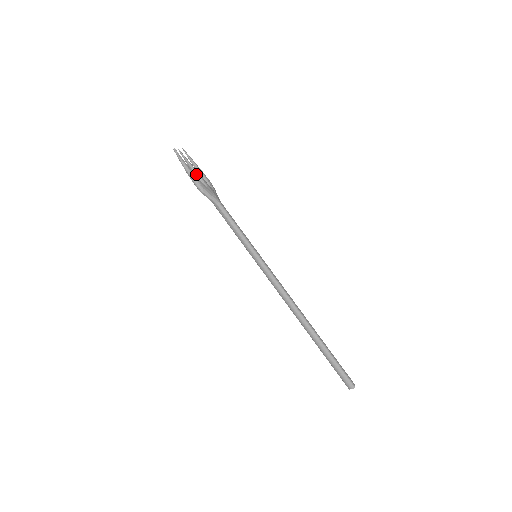
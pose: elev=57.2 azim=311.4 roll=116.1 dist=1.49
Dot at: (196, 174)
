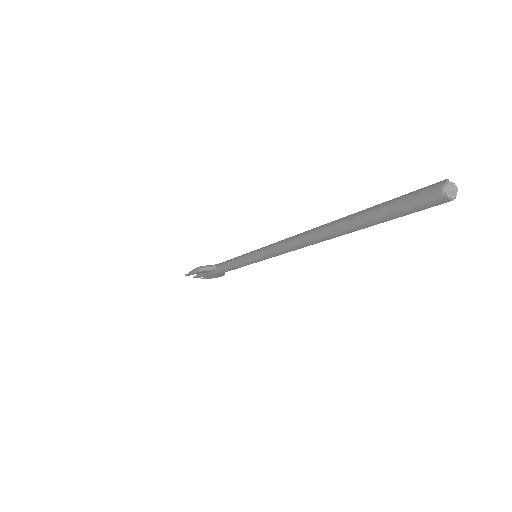
Dot at: occluded
